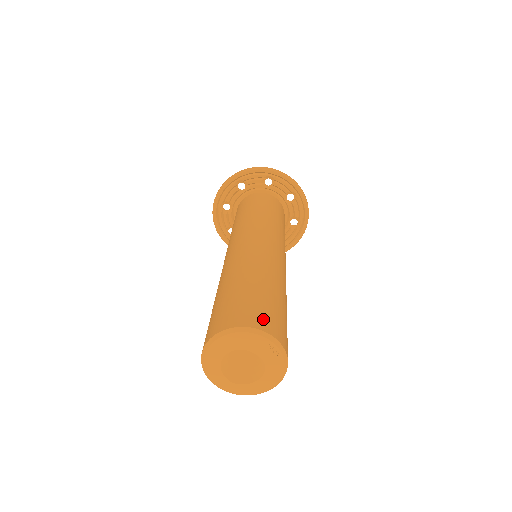
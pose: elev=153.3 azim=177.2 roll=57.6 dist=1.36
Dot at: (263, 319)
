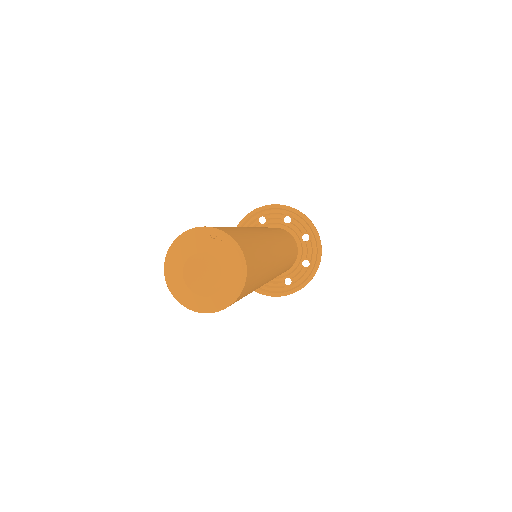
Dot at: occluded
